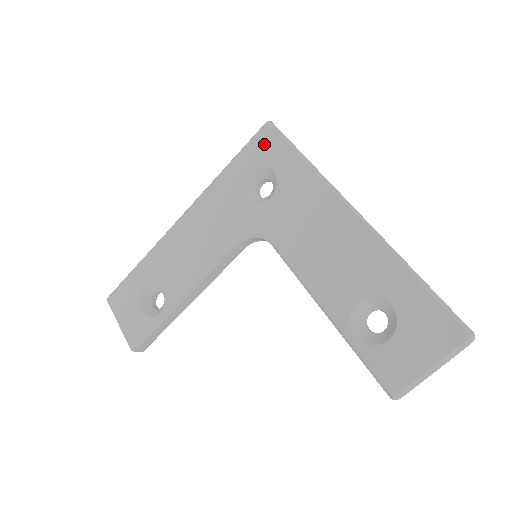
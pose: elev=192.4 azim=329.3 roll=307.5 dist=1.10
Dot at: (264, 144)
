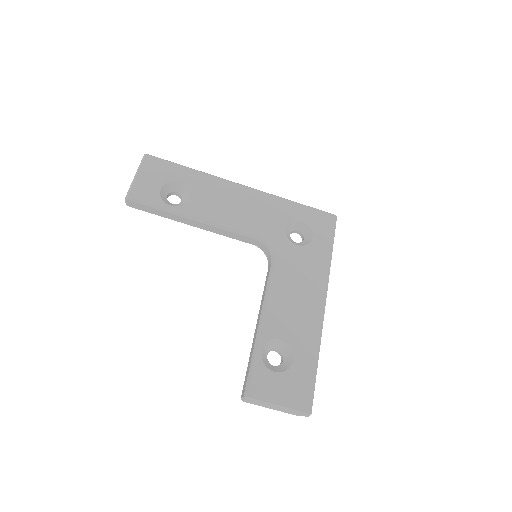
Dot at: (323, 221)
